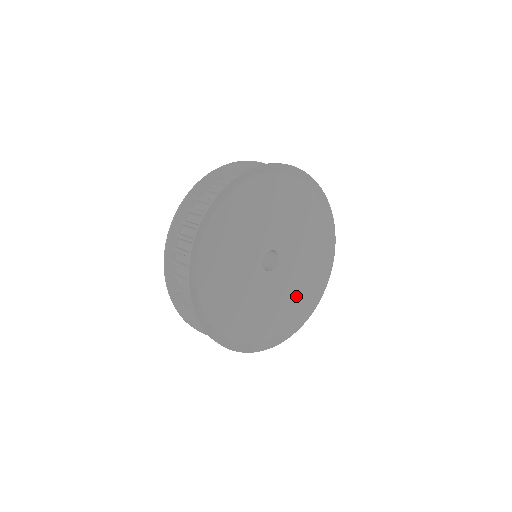
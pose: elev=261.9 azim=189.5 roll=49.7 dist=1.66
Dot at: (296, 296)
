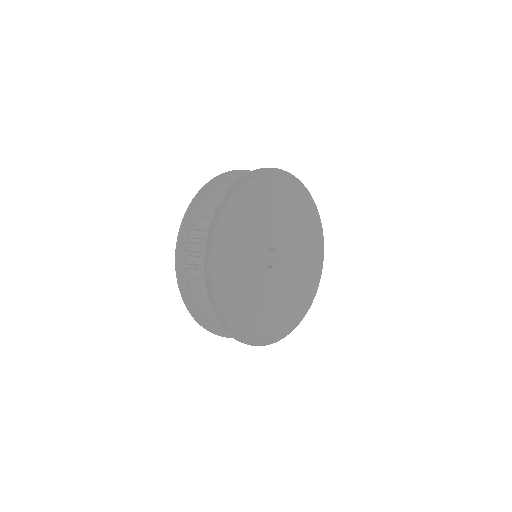
Dot at: (295, 291)
